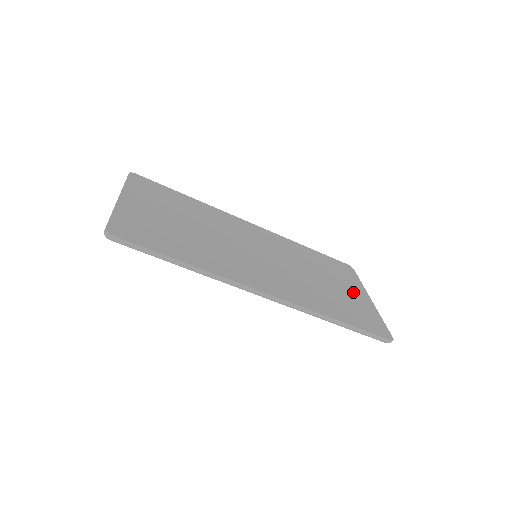
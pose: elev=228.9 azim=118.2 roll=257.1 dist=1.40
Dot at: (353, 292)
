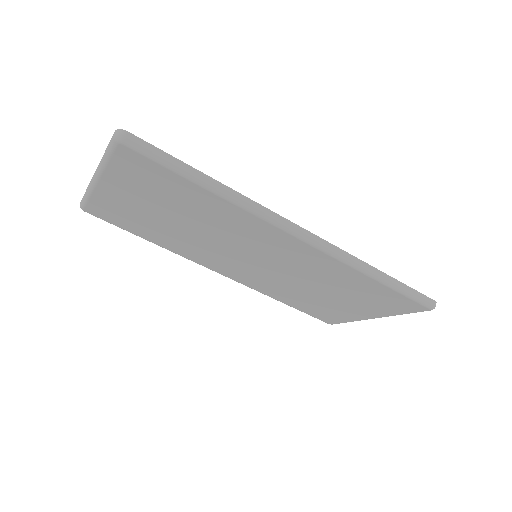
Dot at: occluded
